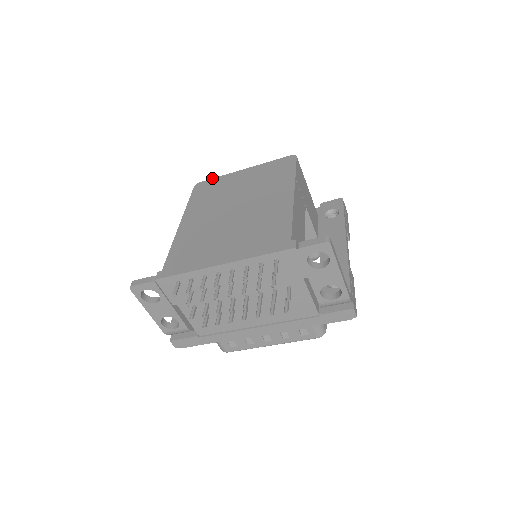
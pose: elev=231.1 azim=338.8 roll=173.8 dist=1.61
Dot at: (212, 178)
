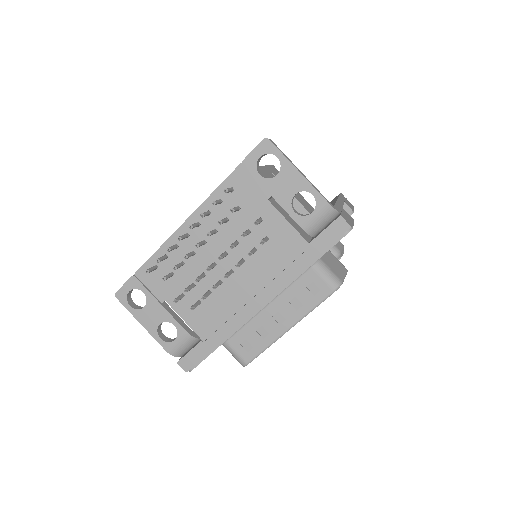
Dot at: occluded
